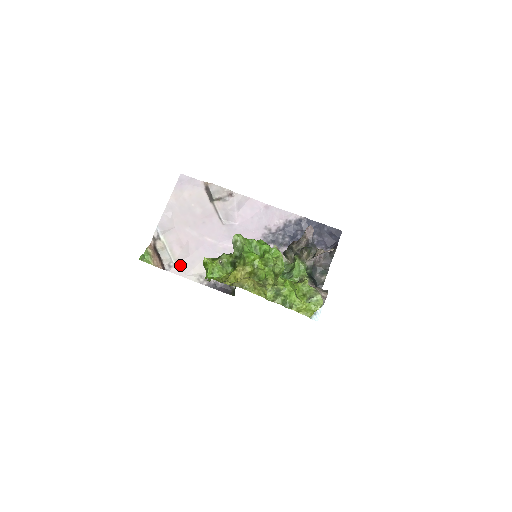
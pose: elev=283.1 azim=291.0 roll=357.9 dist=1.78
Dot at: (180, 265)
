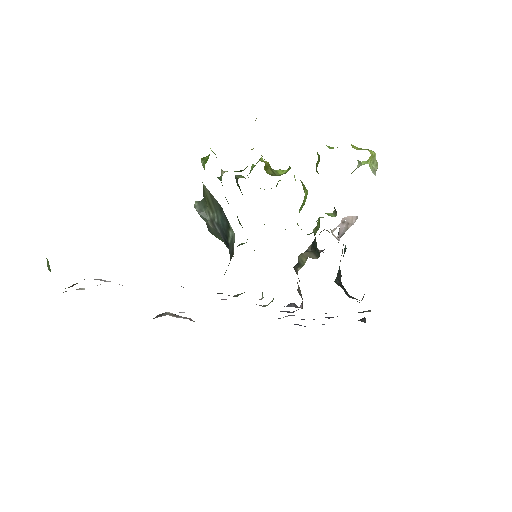
Dot at: occluded
